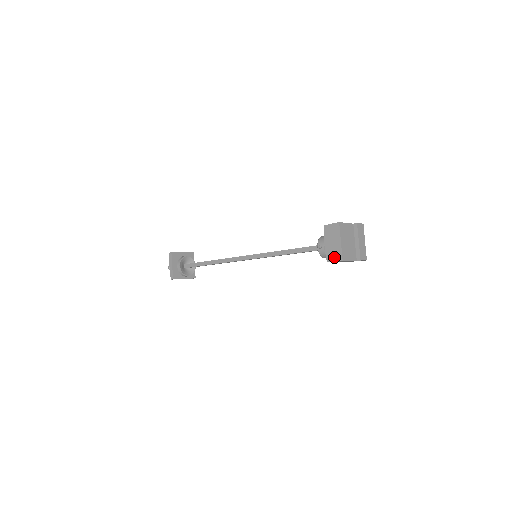
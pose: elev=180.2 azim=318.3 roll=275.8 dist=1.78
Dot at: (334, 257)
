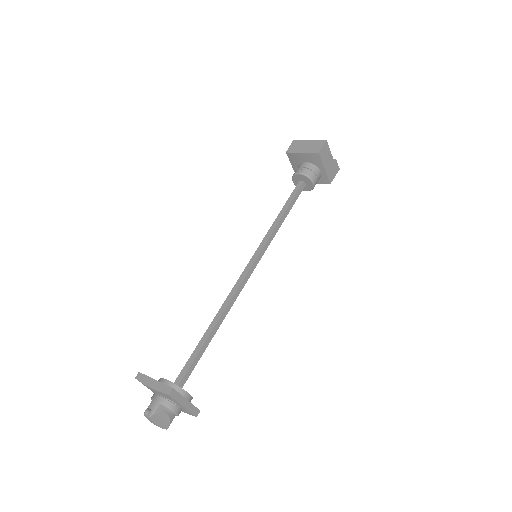
Dot at: (318, 146)
